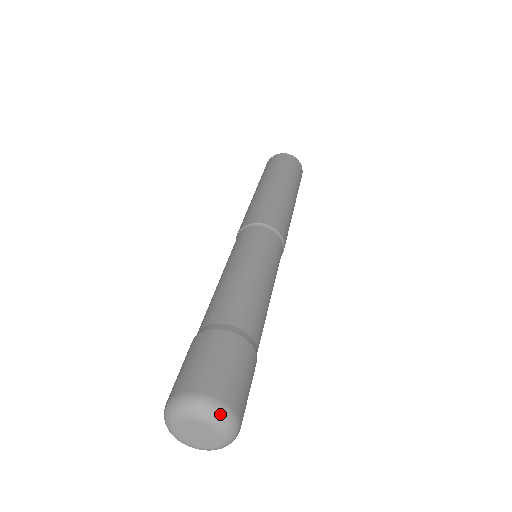
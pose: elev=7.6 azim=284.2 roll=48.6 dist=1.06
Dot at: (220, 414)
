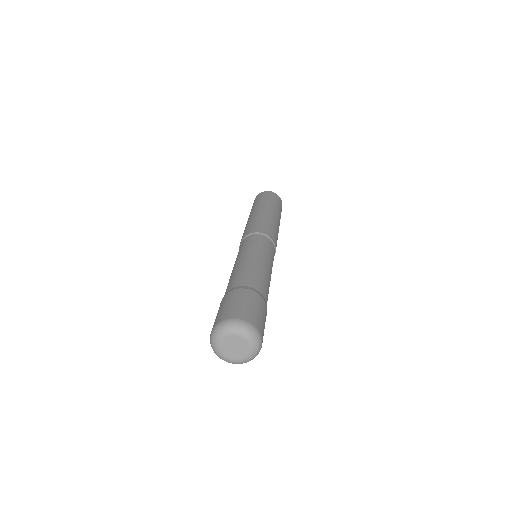
Dot at: (242, 326)
